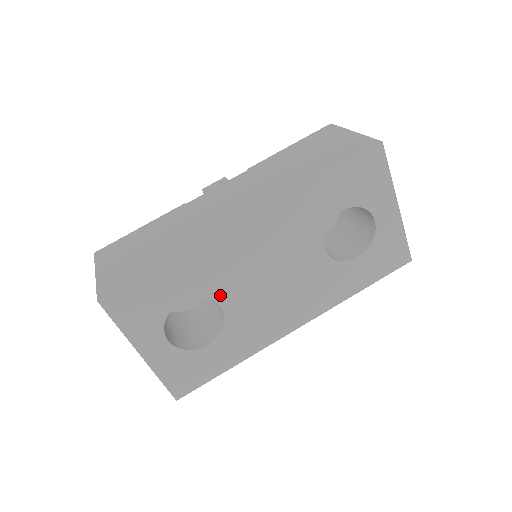
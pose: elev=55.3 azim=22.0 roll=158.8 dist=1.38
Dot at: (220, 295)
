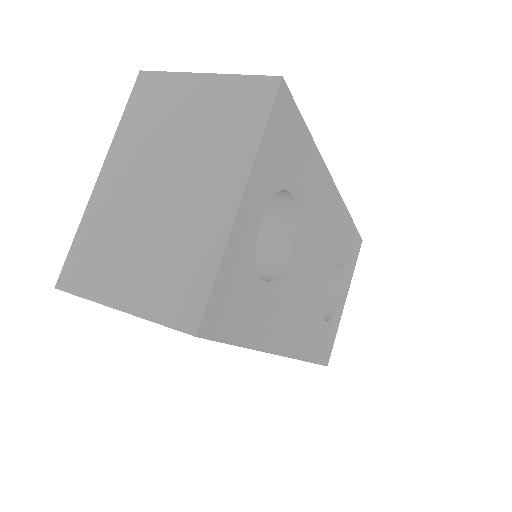
Dot at: (299, 232)
